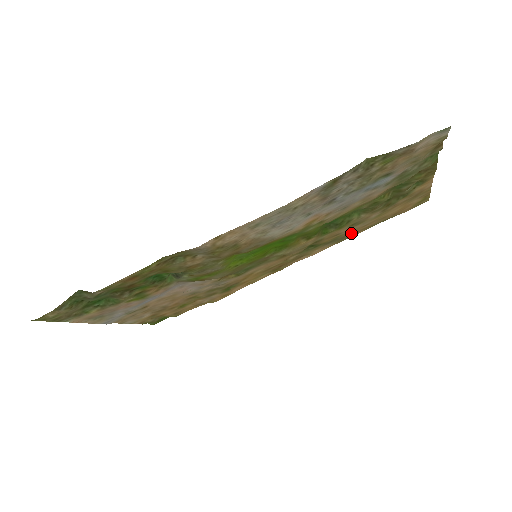
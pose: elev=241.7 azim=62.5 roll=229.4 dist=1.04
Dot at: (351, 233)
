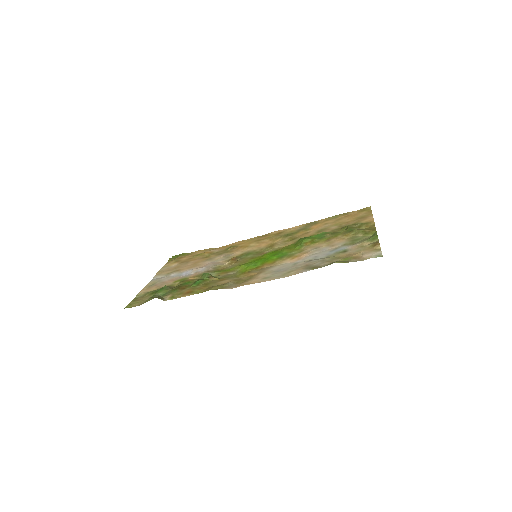
Dot at: (316, 224)
